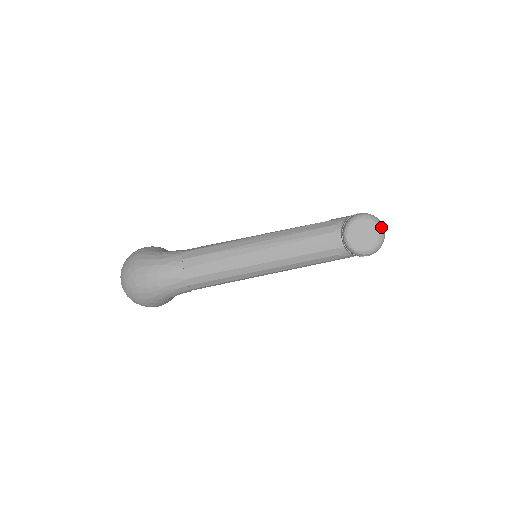
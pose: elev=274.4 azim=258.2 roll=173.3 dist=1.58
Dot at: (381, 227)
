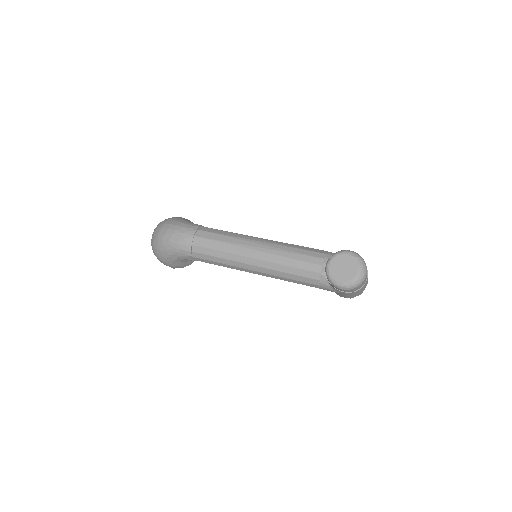
Dot at: (363, 268)
